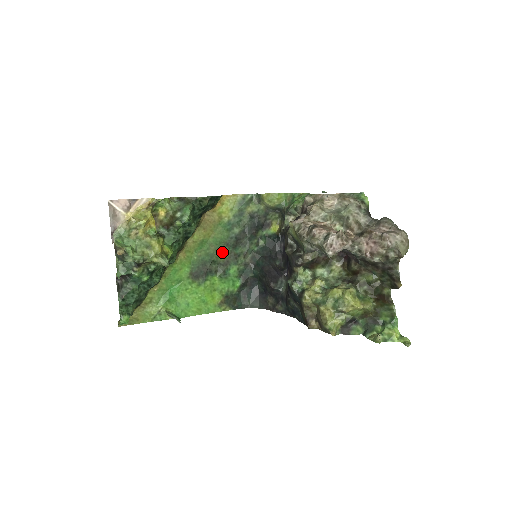
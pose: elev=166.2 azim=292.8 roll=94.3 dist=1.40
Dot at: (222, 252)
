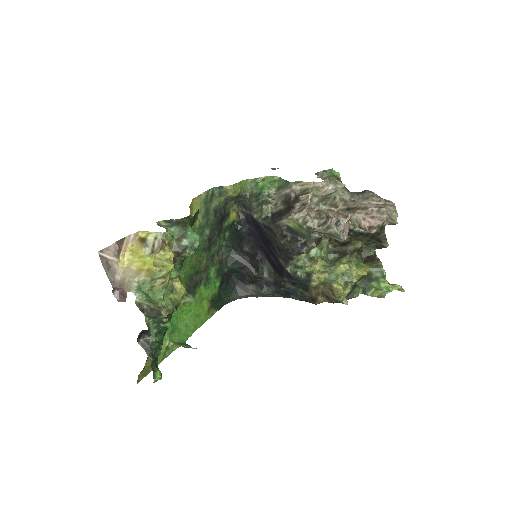
Dot at: (201, 259)
